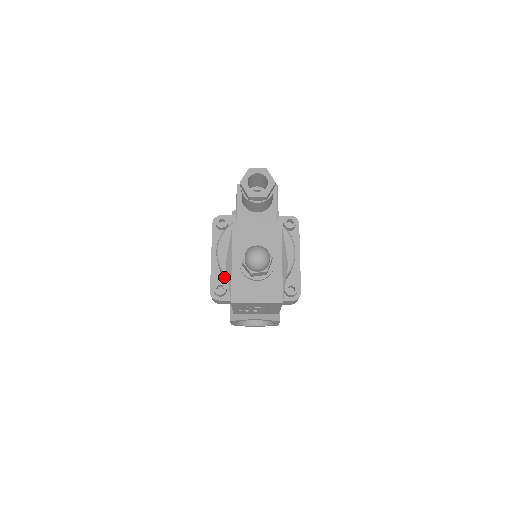
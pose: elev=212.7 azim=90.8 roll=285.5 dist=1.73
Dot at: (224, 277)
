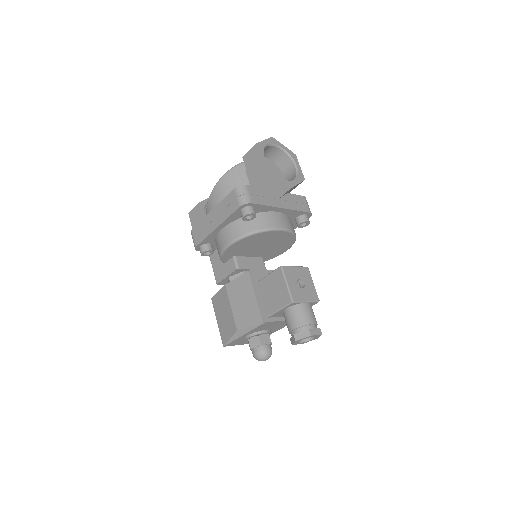
Dot at: (217, 248)
